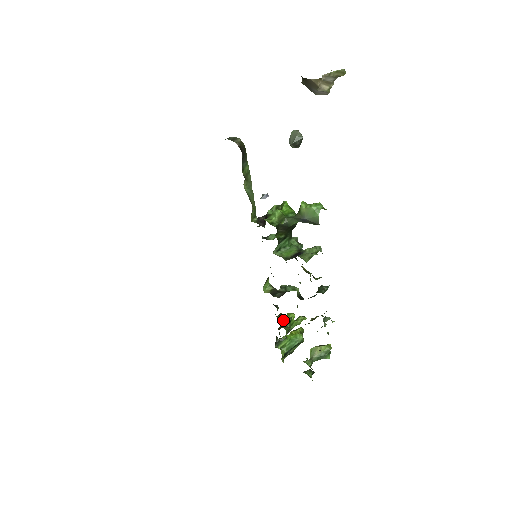
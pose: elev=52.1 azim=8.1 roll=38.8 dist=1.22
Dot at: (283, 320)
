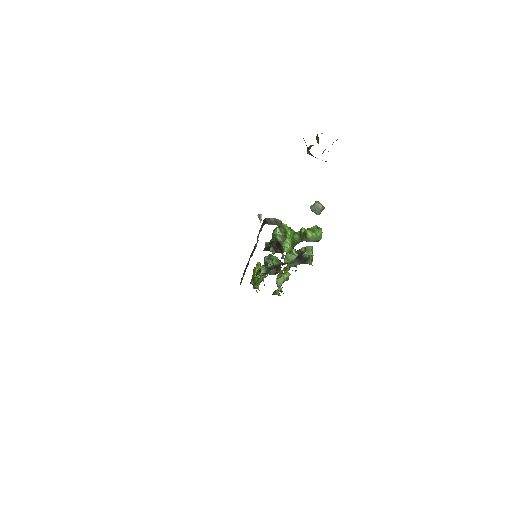
Dot at: occluded
